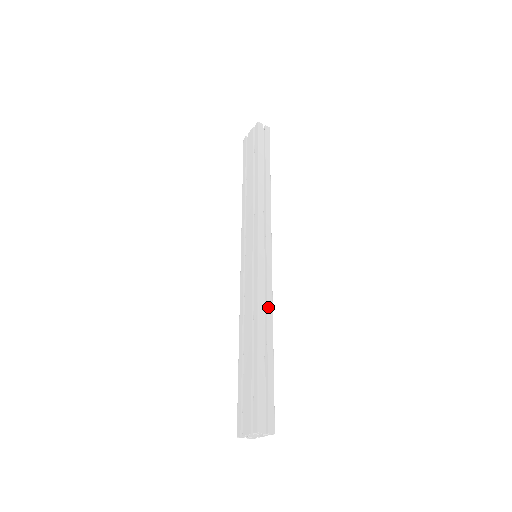
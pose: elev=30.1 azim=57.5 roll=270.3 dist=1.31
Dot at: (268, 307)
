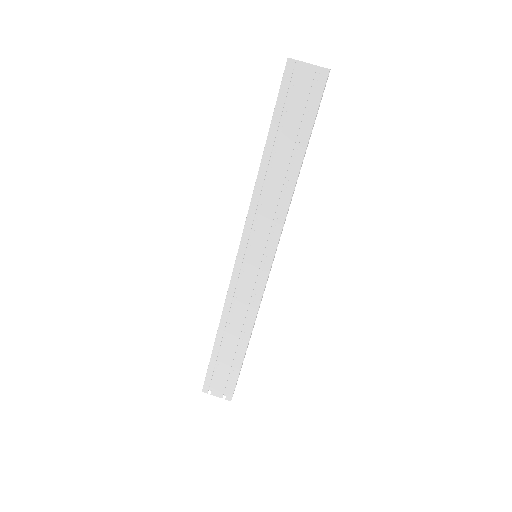
Dot at: occluded
